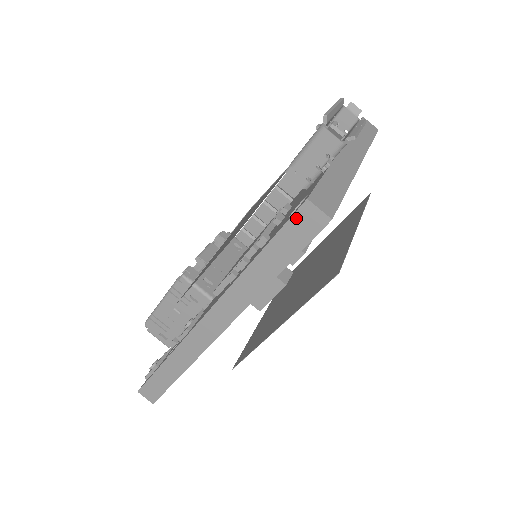
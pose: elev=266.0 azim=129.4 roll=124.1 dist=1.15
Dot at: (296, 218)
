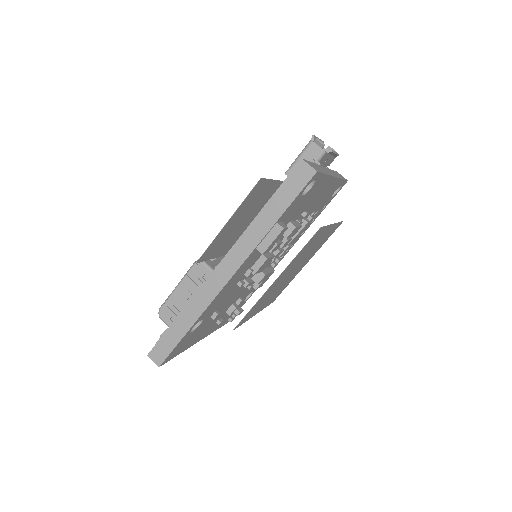
Dot at: (294, 173)
